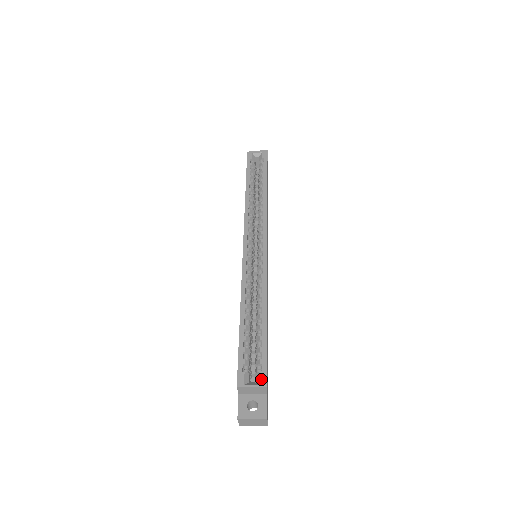
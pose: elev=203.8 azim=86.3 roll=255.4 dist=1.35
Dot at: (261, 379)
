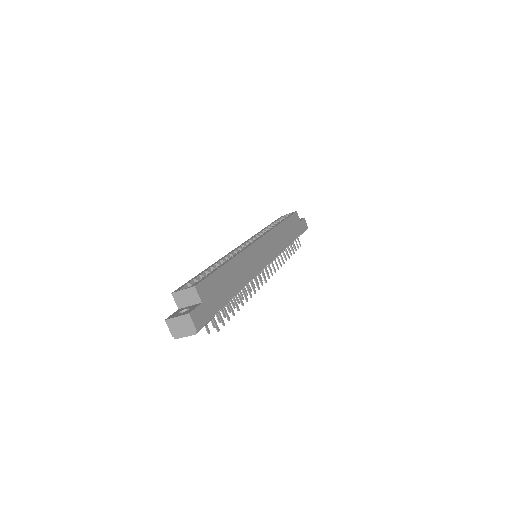
Dot at: (194, 284)
